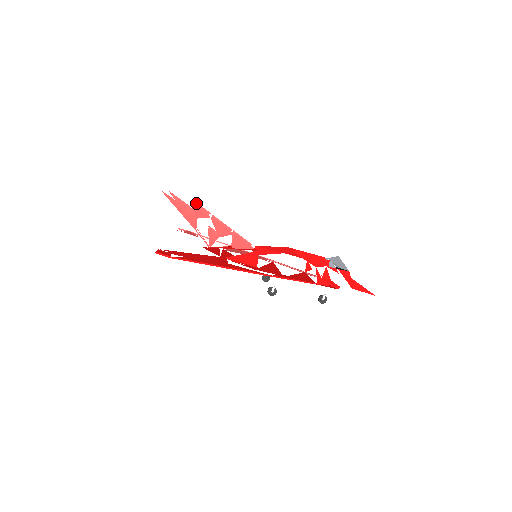
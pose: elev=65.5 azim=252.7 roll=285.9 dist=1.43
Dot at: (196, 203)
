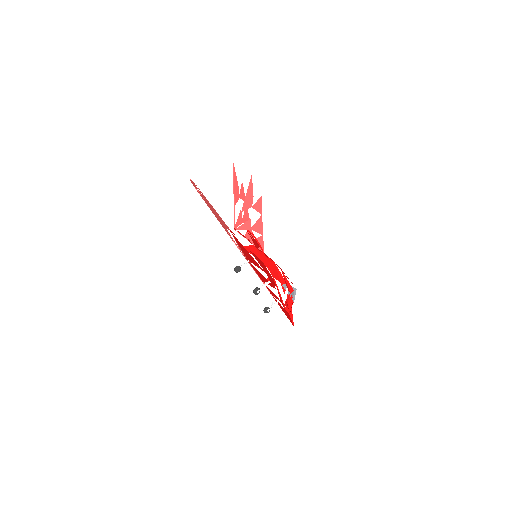
Dot at: (243, 187)
